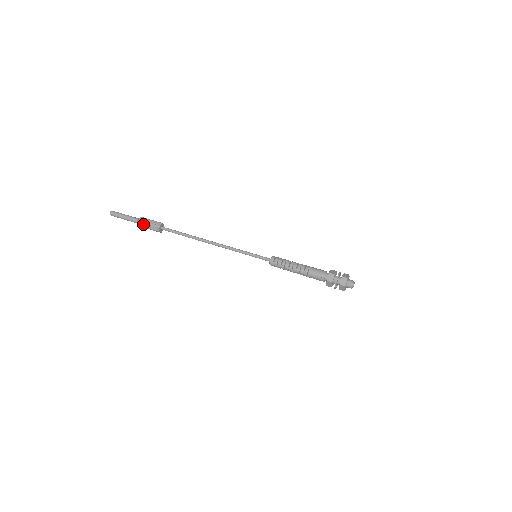
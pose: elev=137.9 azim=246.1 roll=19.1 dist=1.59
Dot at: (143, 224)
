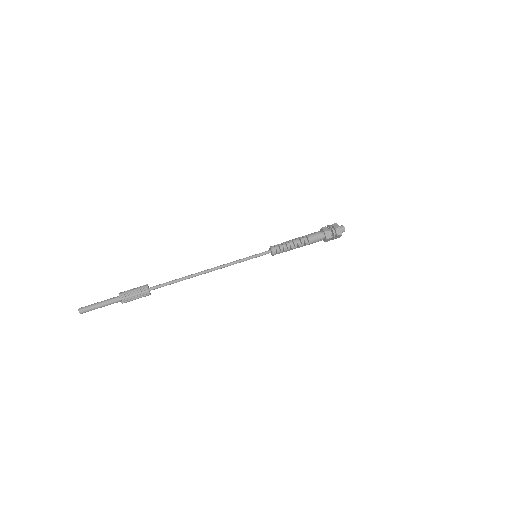
Dot at: (127, 294)
